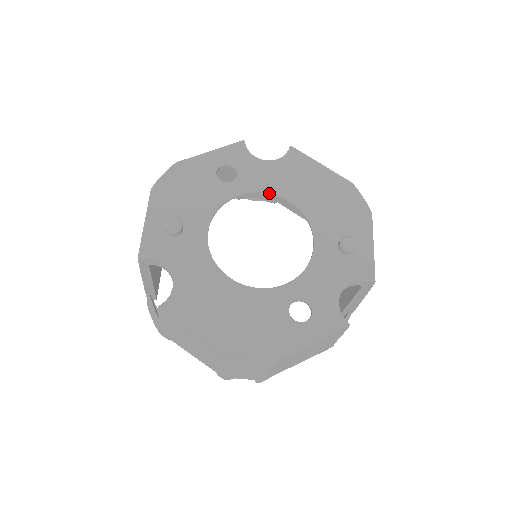
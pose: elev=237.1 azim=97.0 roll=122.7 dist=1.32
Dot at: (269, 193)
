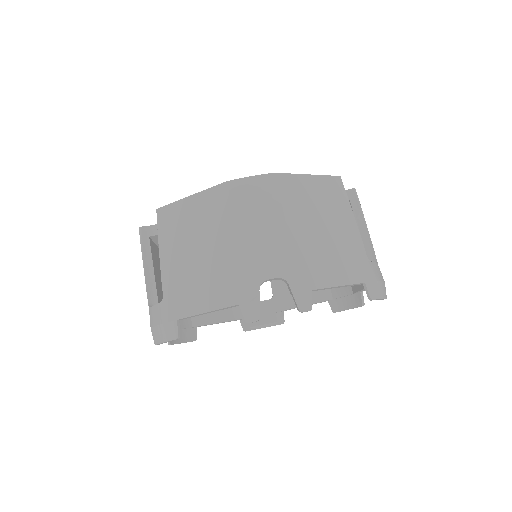
Dot at: occluded
